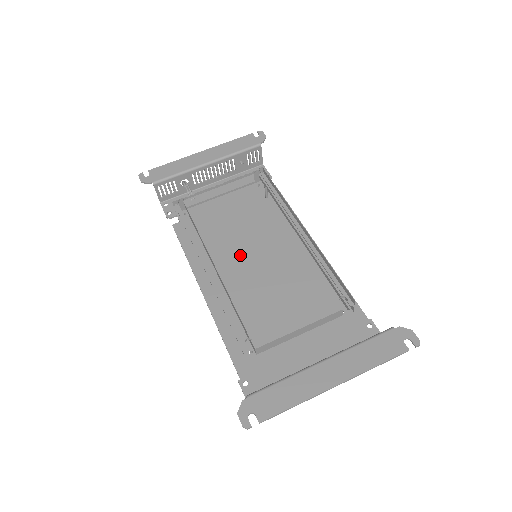
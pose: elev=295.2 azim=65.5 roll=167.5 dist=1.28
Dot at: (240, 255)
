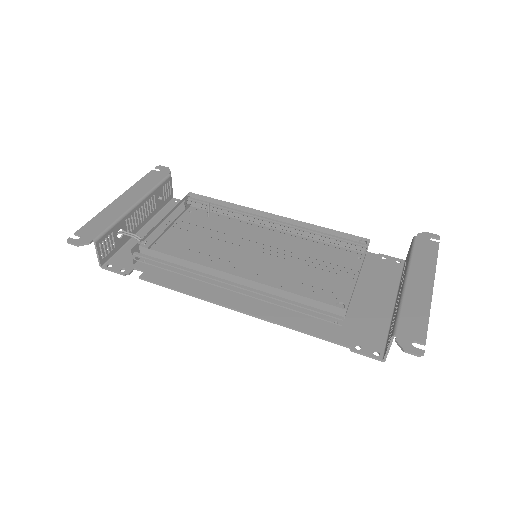
Dot at: (239, 264)
